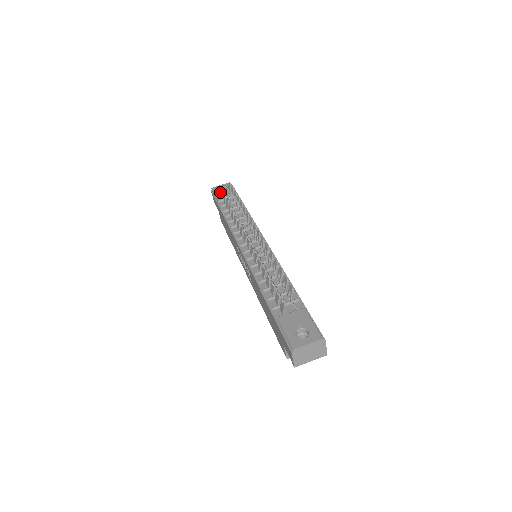
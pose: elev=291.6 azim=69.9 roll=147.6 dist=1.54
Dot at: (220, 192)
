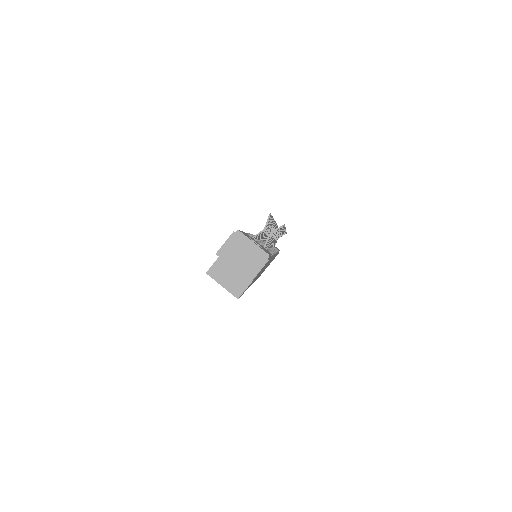
Dot at: occluded
